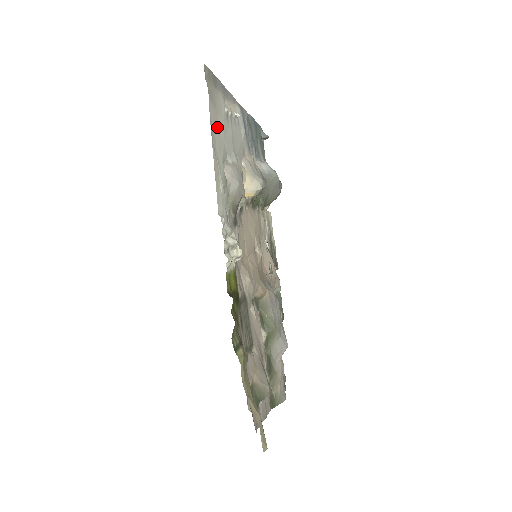
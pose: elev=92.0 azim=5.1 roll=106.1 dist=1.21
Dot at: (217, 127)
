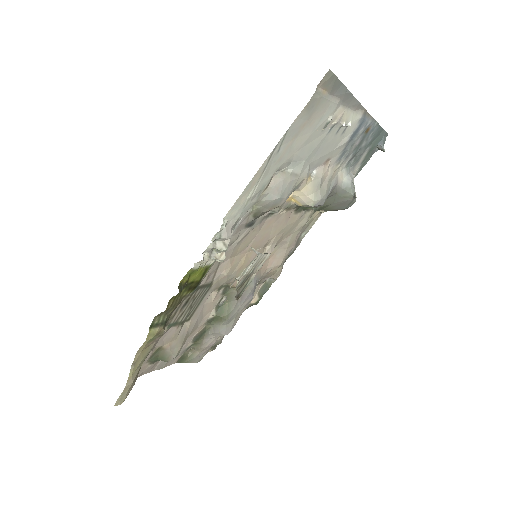
Dot at: (296, 137)
